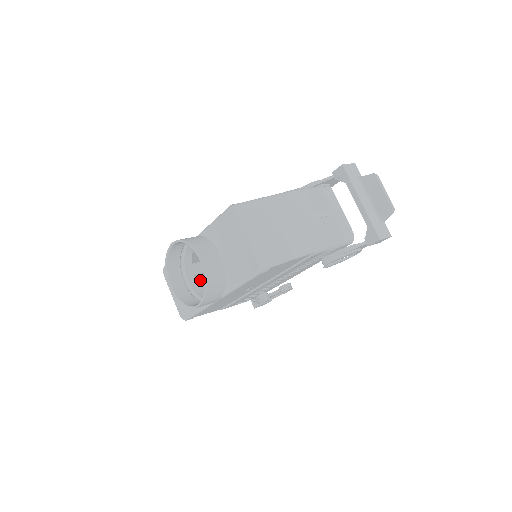
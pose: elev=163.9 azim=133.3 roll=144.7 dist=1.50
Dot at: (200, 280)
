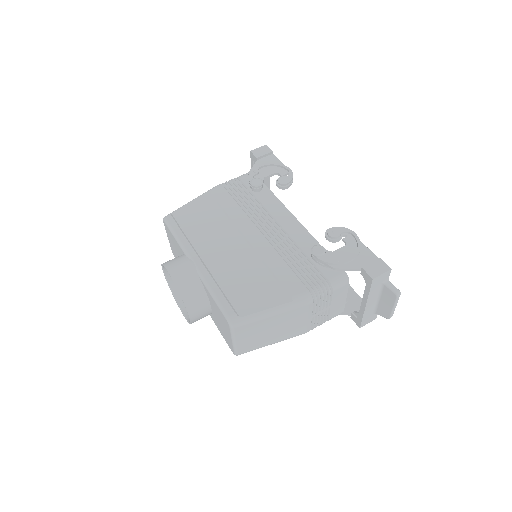
Dot at: occluded
